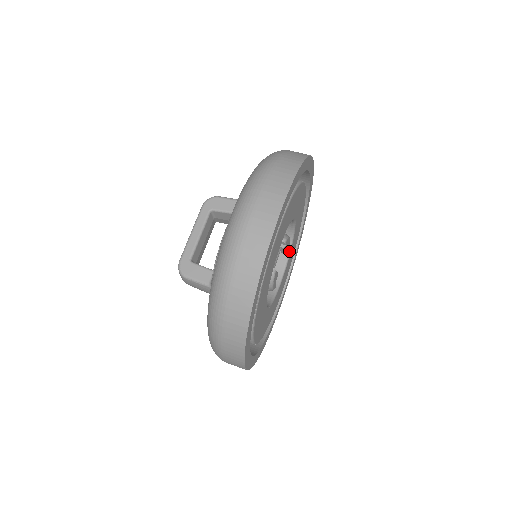
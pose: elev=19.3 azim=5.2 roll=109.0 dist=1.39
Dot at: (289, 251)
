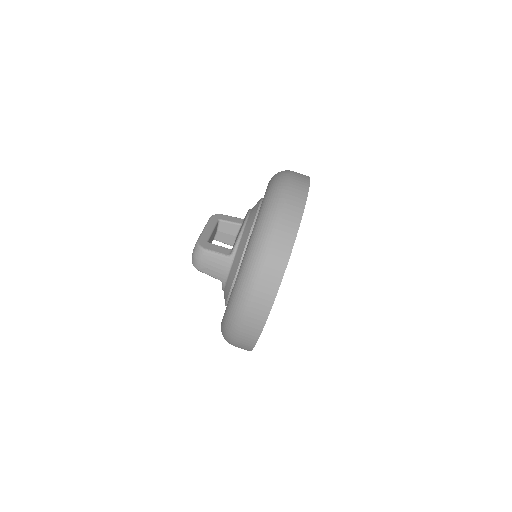
Dot at: occluded
